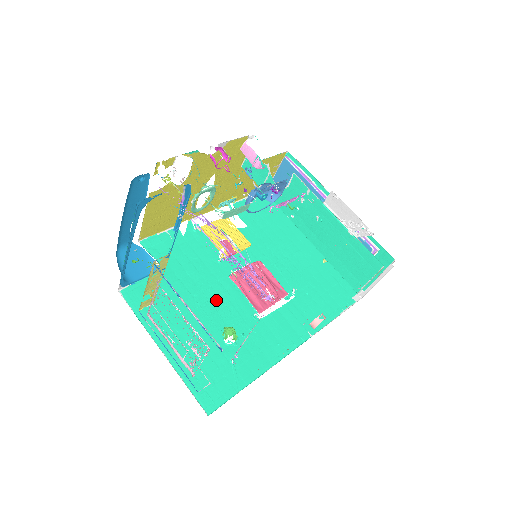
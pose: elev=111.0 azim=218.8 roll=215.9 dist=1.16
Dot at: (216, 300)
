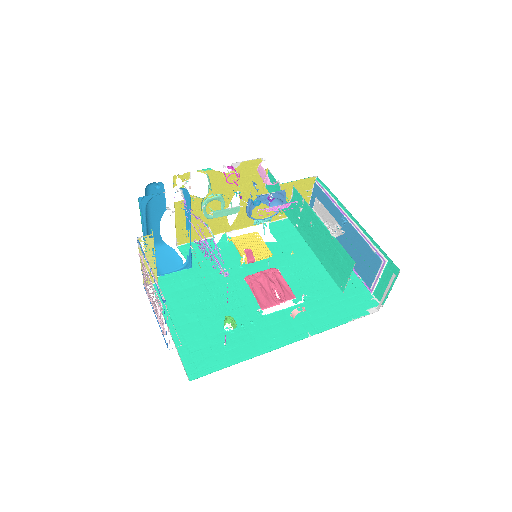
Dot at: (227, 295)
